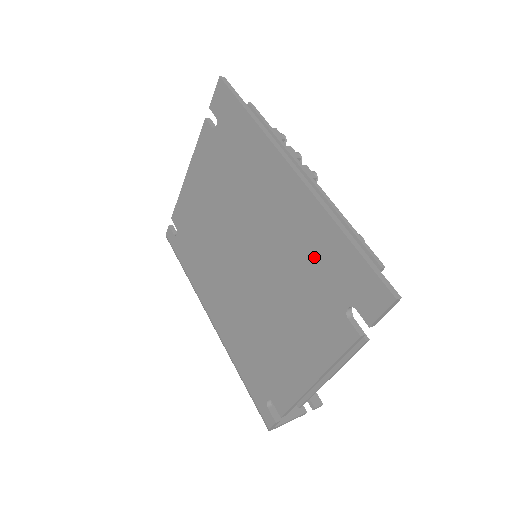
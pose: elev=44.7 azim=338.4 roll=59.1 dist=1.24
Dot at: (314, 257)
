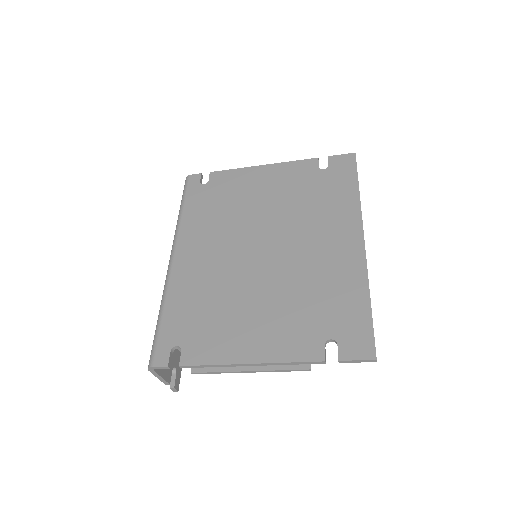
Dot at: (332, 294)
